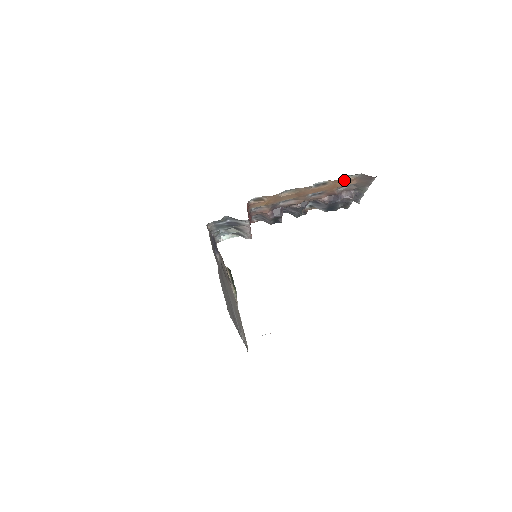
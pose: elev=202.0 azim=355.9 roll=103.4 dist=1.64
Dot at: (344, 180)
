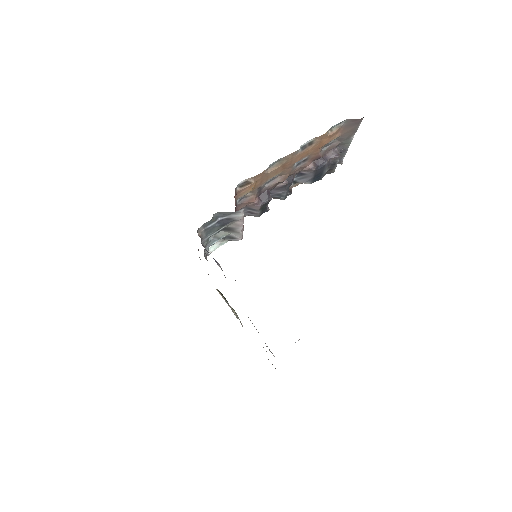
Dot at: (329, 134)
